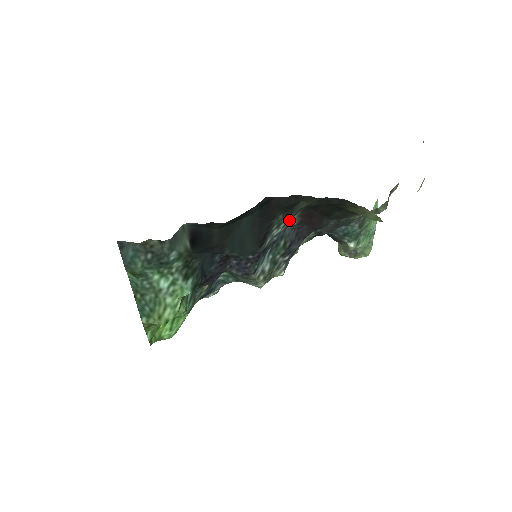
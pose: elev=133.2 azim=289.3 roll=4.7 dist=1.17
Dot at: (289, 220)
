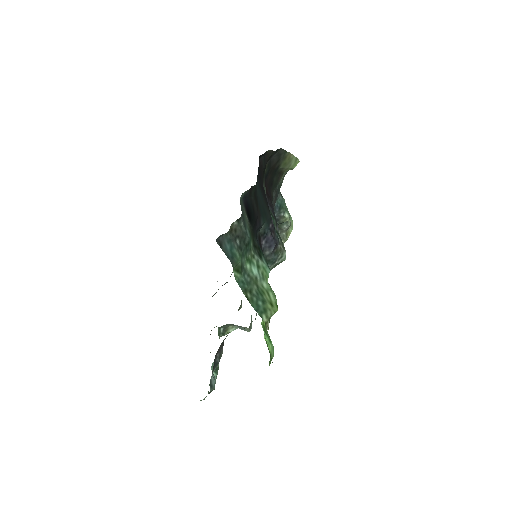
Dot at: (265, 190)
